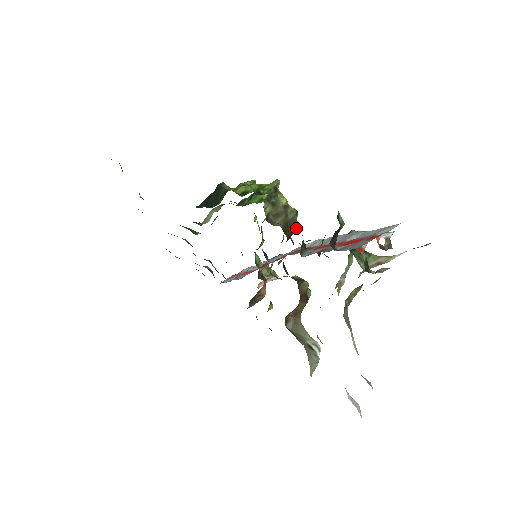
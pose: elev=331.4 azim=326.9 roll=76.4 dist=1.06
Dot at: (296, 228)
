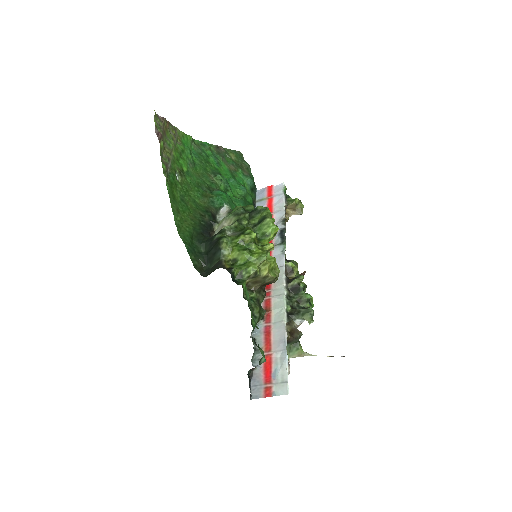
Dot at: (274, 282)
